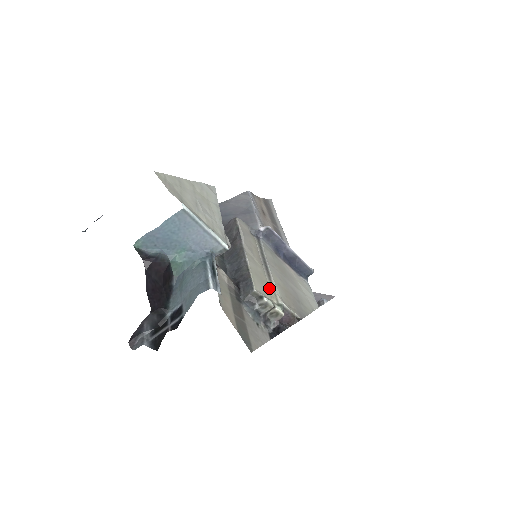
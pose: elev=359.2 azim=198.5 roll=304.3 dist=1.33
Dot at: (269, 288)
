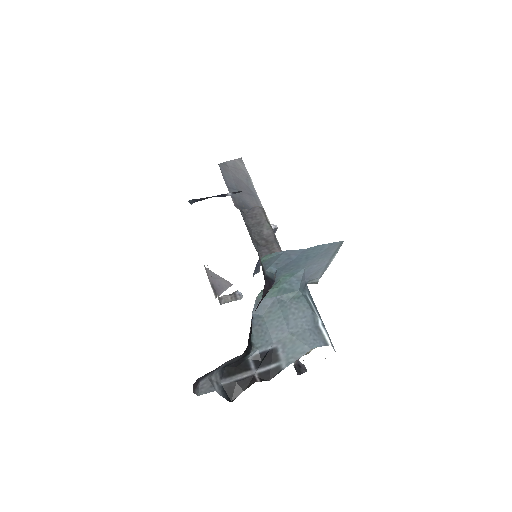
Dot at: occluded
